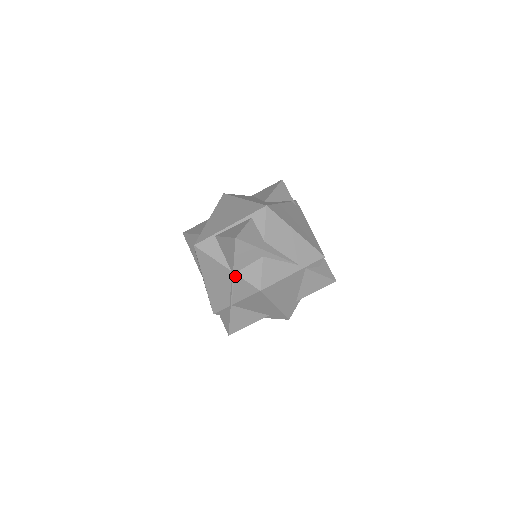
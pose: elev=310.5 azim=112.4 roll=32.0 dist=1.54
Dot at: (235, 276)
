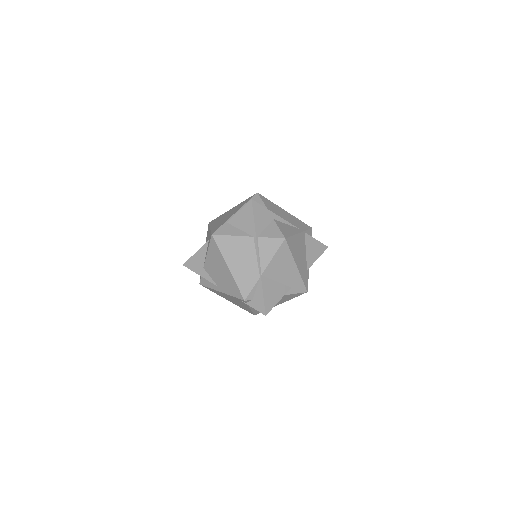
Dot at: (258, 240)
